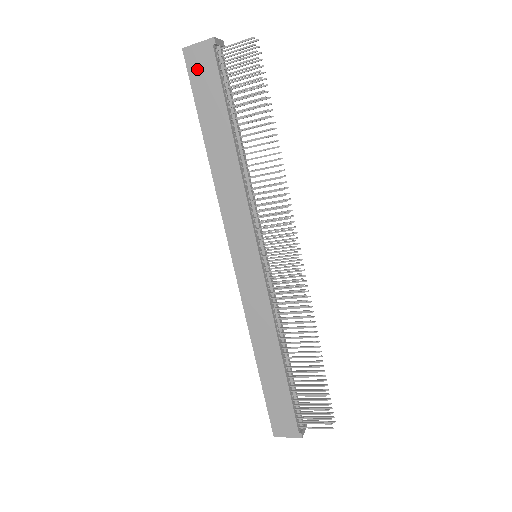
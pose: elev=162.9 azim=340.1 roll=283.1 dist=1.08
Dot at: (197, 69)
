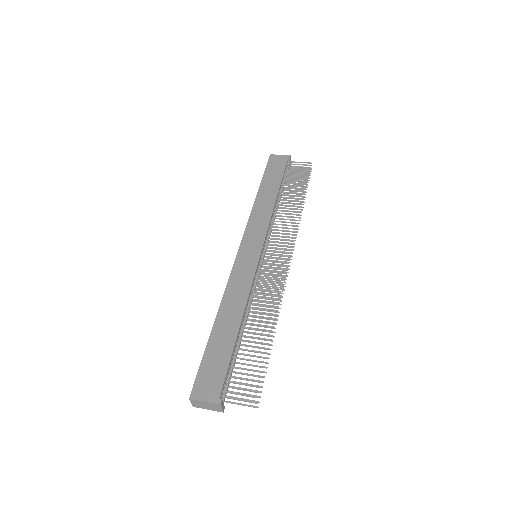
Dot at: (274, 163)
